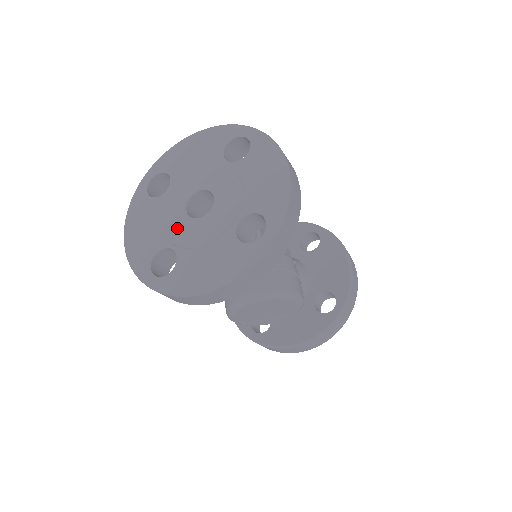
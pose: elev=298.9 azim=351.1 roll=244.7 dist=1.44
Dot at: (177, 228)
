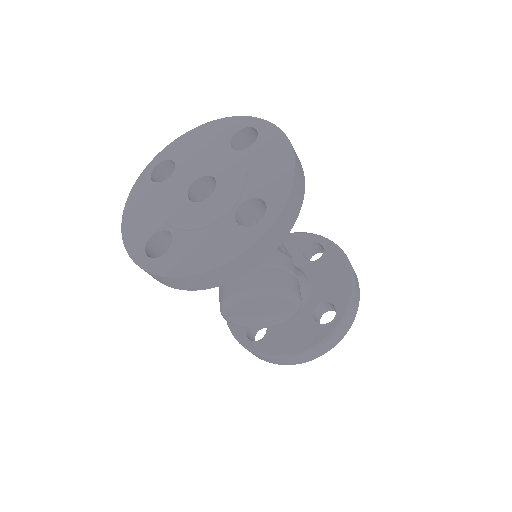
Dot at: (176, 211)
